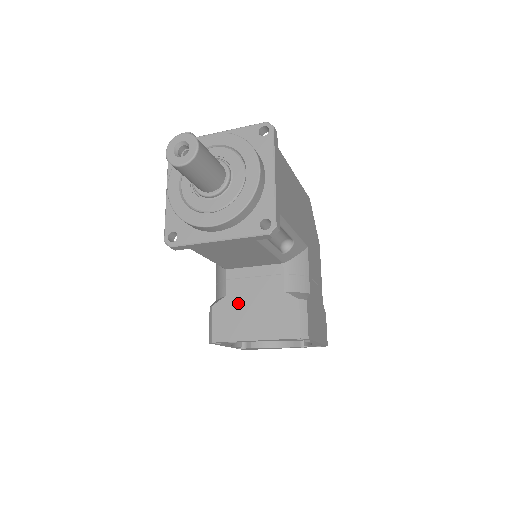
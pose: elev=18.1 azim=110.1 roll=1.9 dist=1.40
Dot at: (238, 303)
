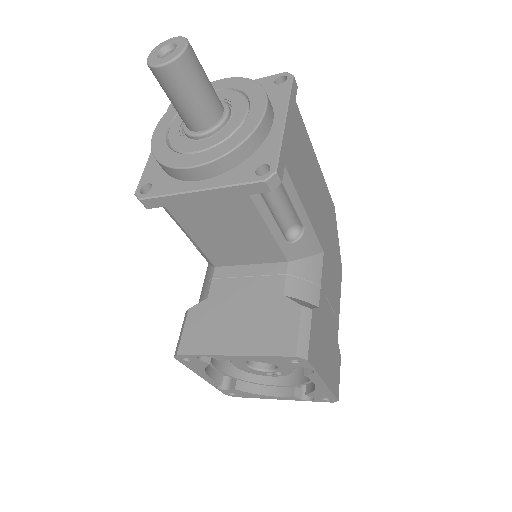
Dot at: (221, 307)
